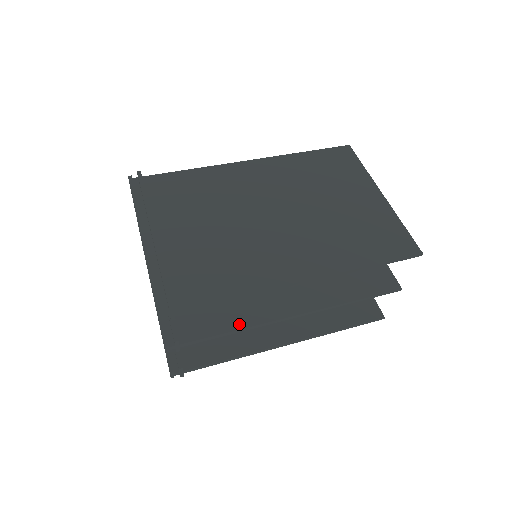
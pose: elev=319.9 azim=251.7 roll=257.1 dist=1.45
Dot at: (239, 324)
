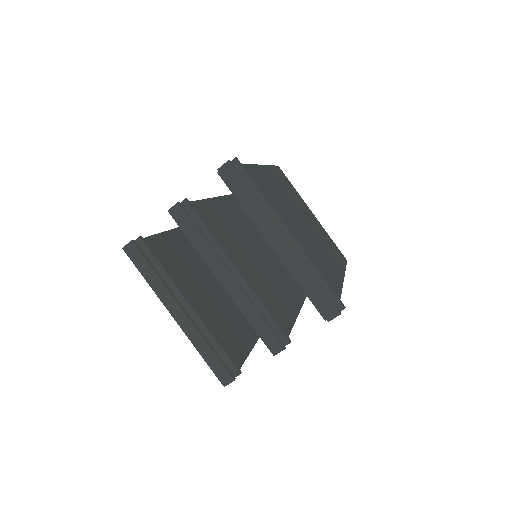
Dot at: (291, 320)
